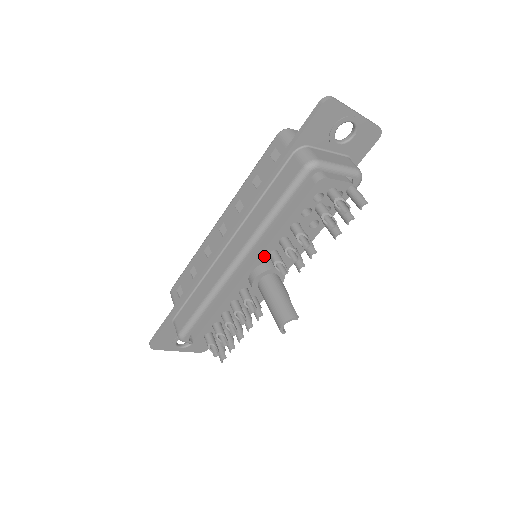
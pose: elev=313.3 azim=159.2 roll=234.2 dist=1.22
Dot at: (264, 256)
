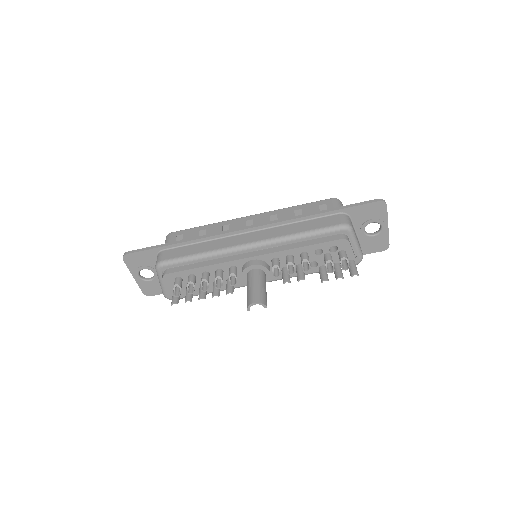
Dot at: (270, 257)
